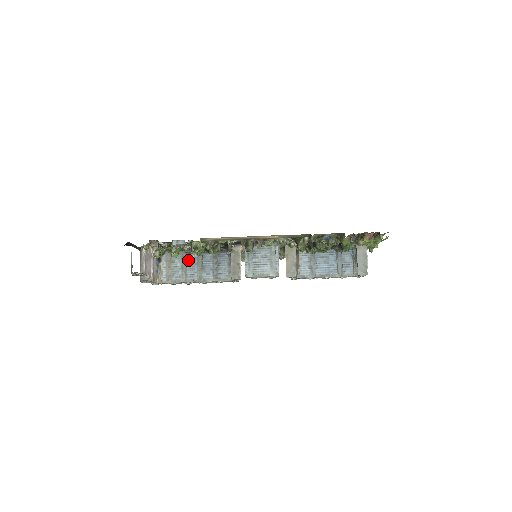
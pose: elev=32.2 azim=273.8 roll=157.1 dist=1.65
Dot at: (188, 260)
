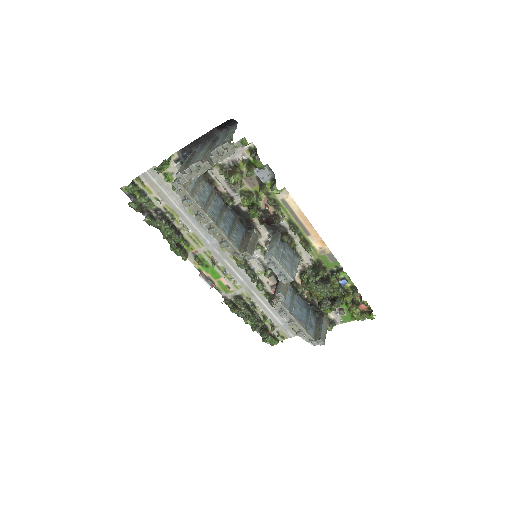
Dot at: (216, 199)
